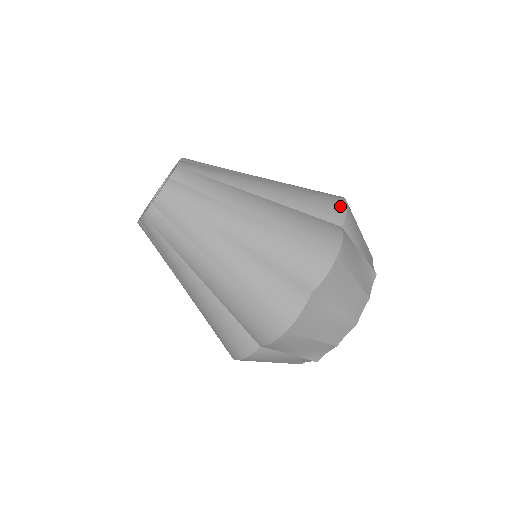
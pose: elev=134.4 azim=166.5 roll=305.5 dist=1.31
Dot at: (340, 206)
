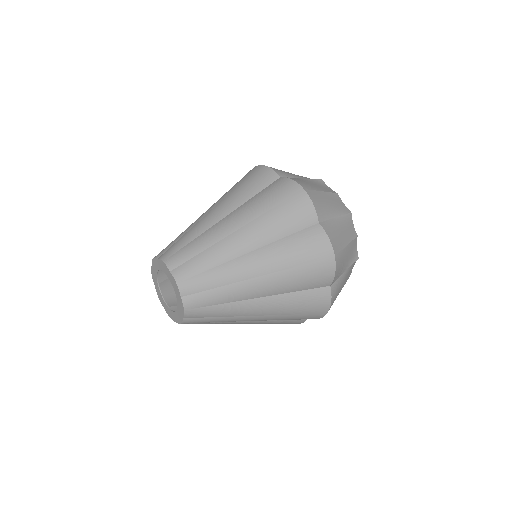
Dot at: (263, 170)
